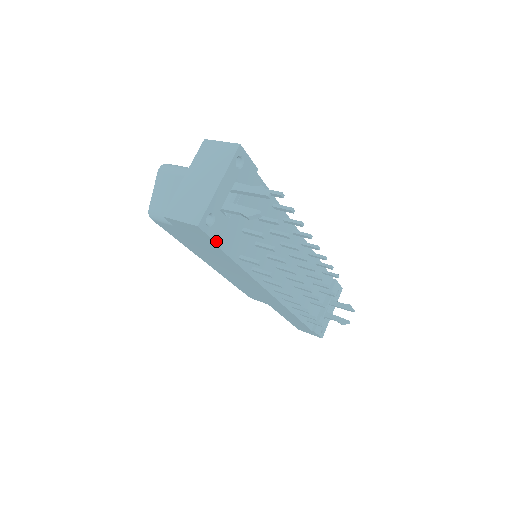
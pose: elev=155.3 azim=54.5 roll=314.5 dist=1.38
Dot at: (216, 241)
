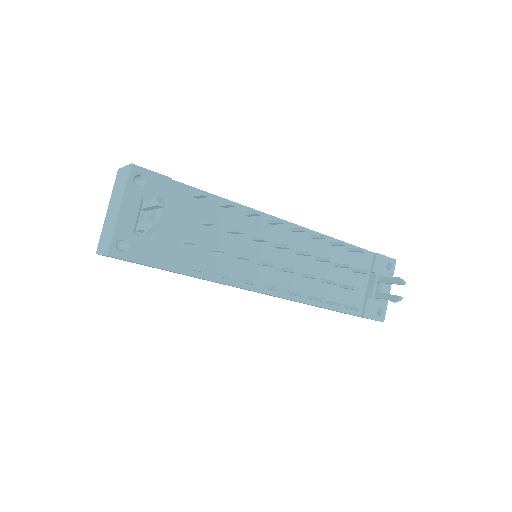
Dot at: (142, 262)
